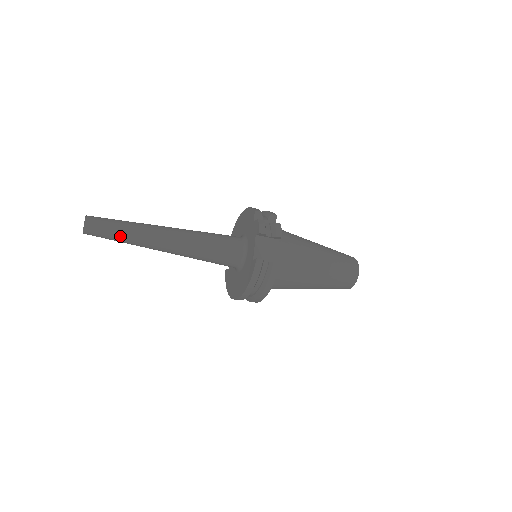
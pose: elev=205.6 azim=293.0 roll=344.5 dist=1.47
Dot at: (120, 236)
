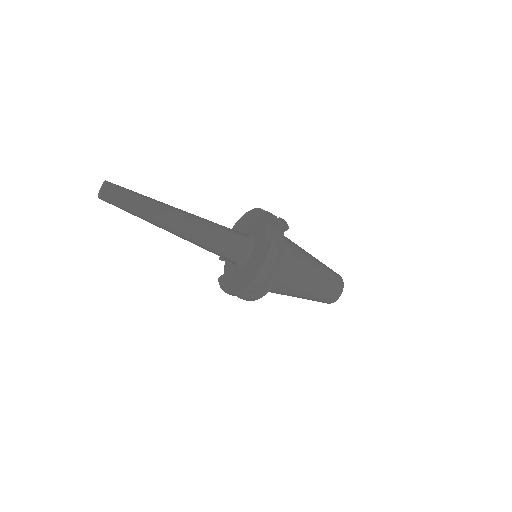
Dot at: (138, 205)
